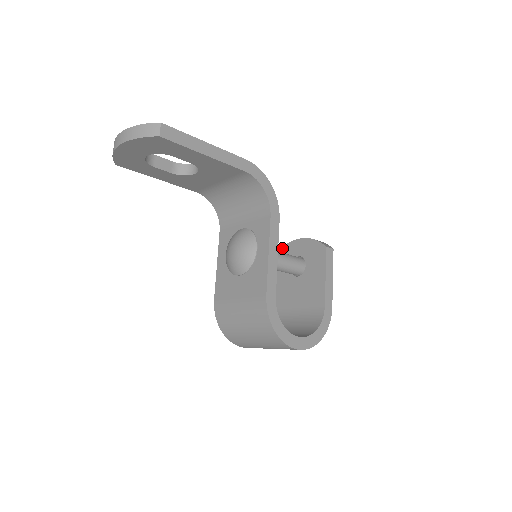
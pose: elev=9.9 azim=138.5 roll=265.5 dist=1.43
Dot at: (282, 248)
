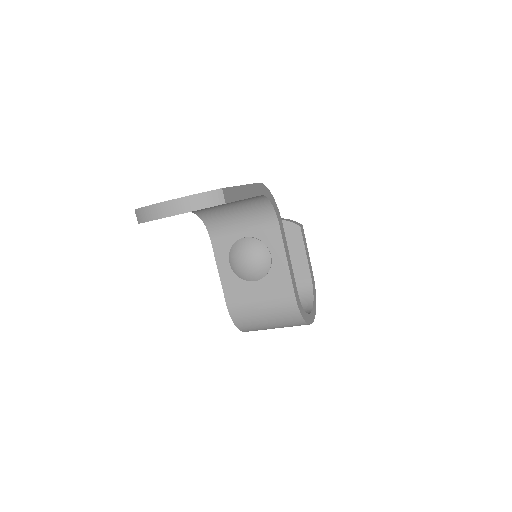
Dot at: occluded
